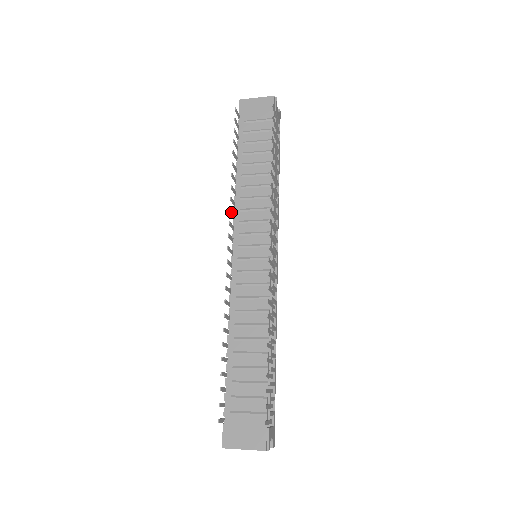
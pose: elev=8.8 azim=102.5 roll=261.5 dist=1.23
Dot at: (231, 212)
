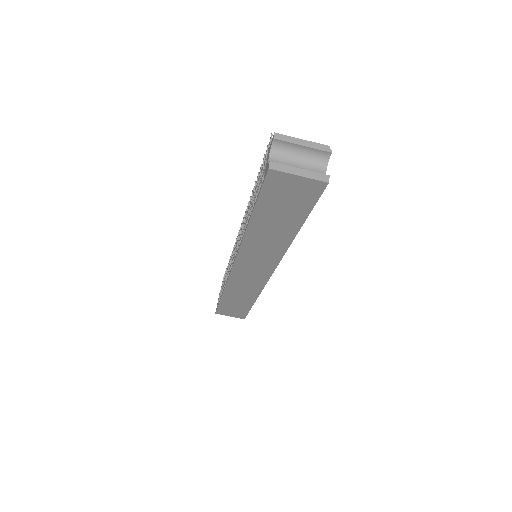
Dot at: occluded
